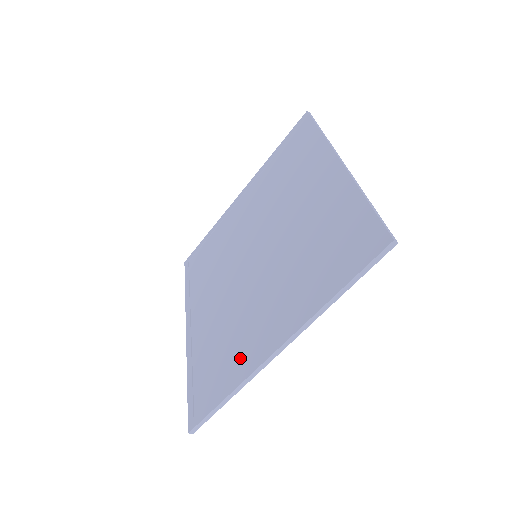
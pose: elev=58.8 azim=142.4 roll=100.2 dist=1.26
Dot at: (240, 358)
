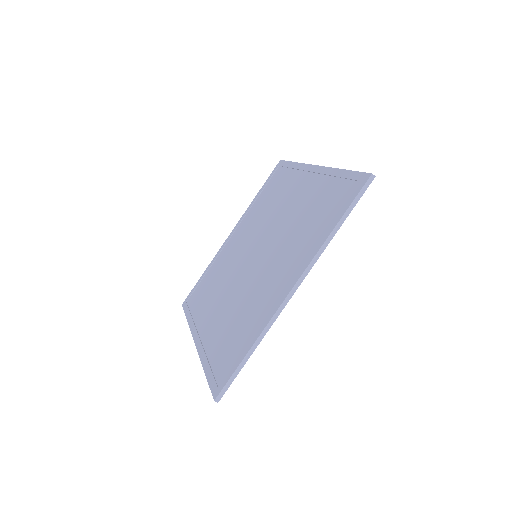
Dot at: (258, 318)
